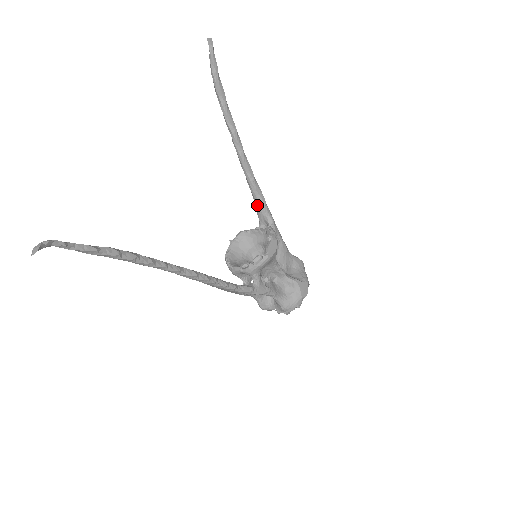
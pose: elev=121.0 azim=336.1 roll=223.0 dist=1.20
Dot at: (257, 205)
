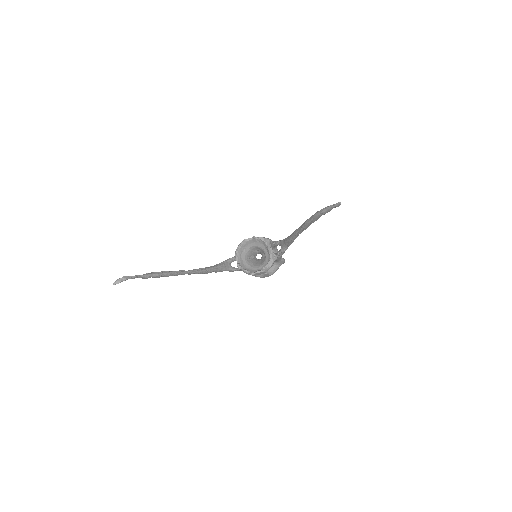
Dot at: (284, 242)
